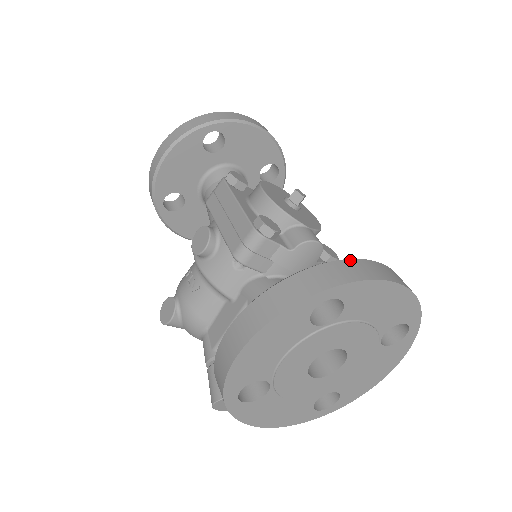
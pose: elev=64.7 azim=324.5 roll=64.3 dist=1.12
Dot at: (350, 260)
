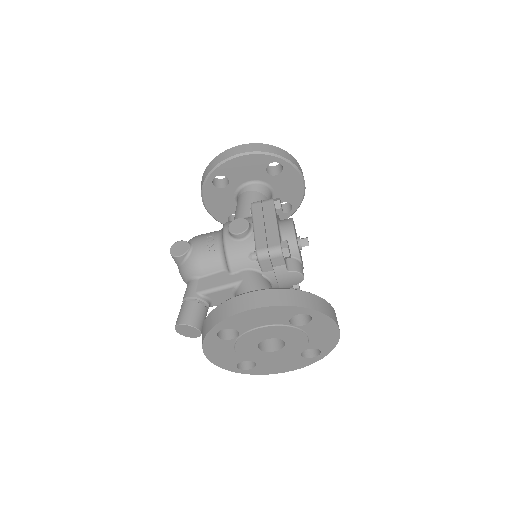
Dot at: (327, 302)
